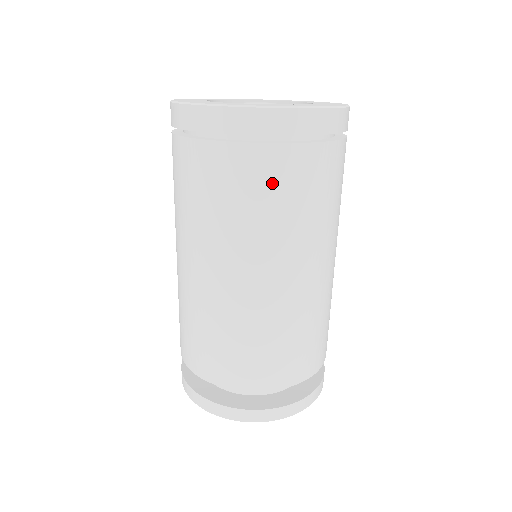
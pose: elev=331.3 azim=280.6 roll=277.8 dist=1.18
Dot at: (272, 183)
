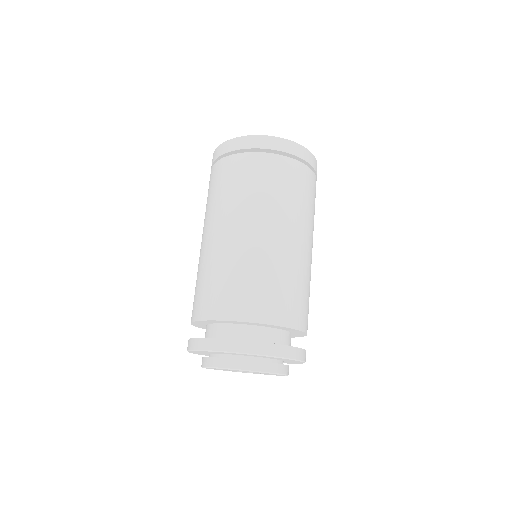
Dot at: (263, 173)
